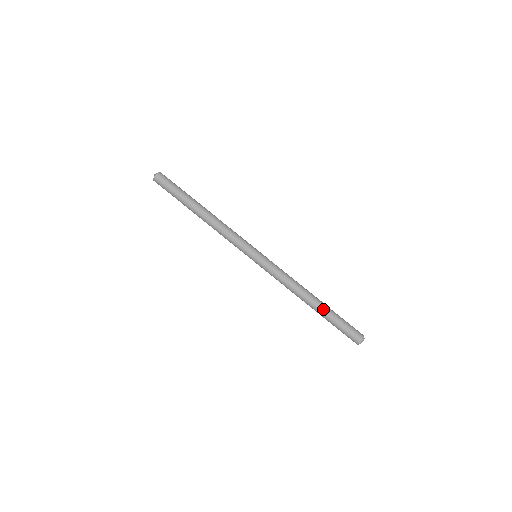
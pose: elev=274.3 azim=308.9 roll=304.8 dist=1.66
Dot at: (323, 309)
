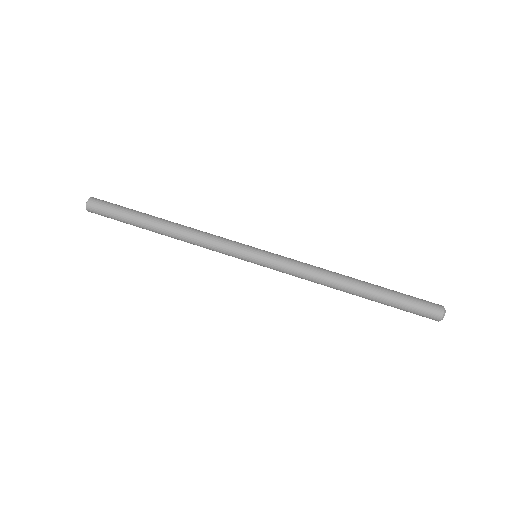
Dot at: (373, 291)
